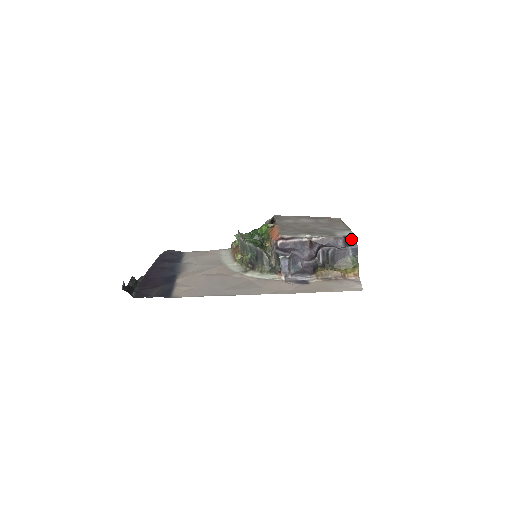
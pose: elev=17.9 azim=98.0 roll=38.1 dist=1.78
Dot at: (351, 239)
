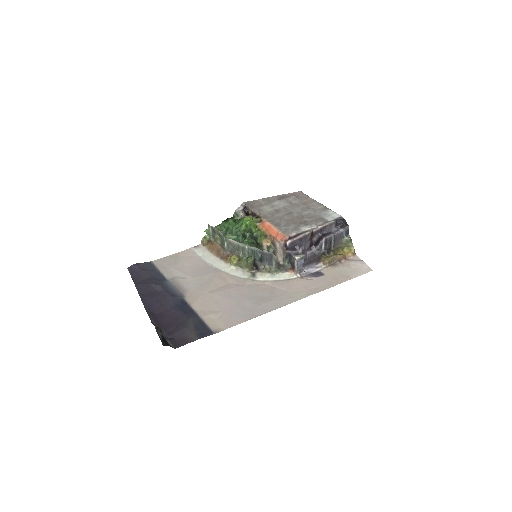
Dot at: (342, 222)
